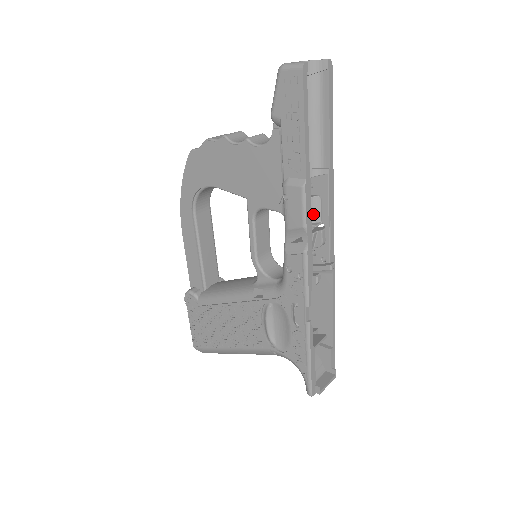
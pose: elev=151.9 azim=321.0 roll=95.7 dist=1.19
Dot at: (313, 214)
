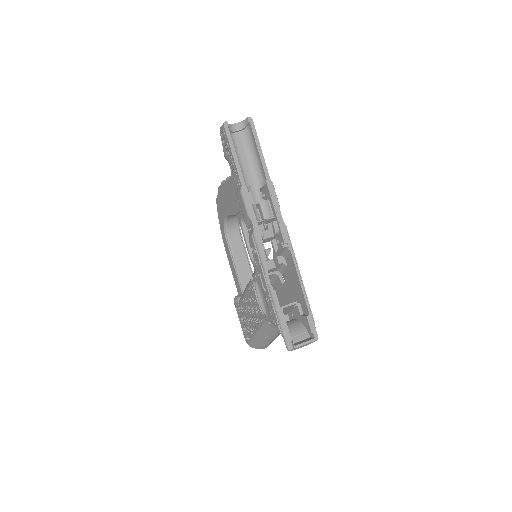
Dot at: (267, 212)
